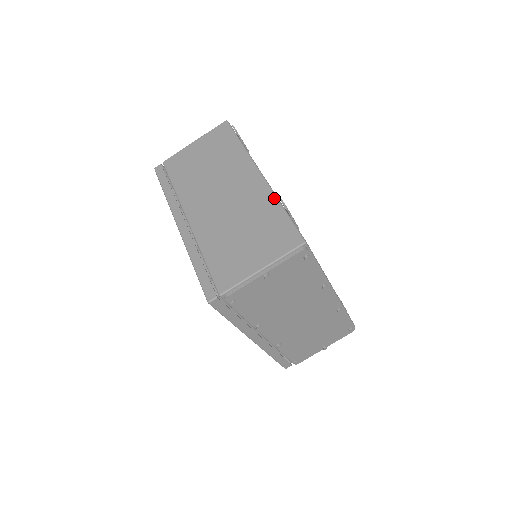
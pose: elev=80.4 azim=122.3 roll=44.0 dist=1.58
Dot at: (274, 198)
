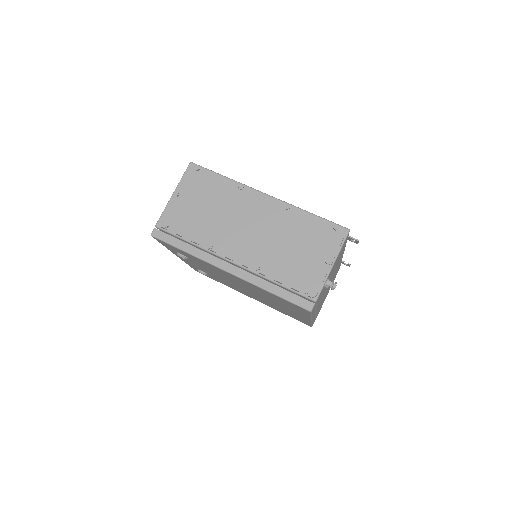
Dot at: occluded
